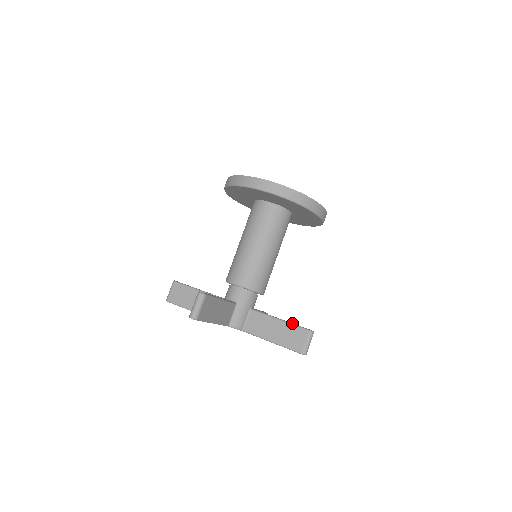
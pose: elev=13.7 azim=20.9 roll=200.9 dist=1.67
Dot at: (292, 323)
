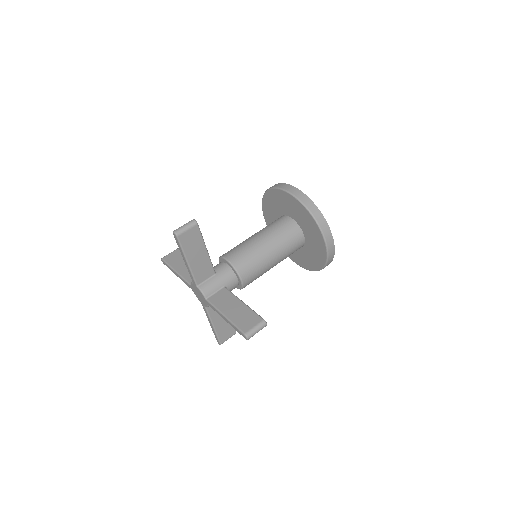
Dot at: occluded
